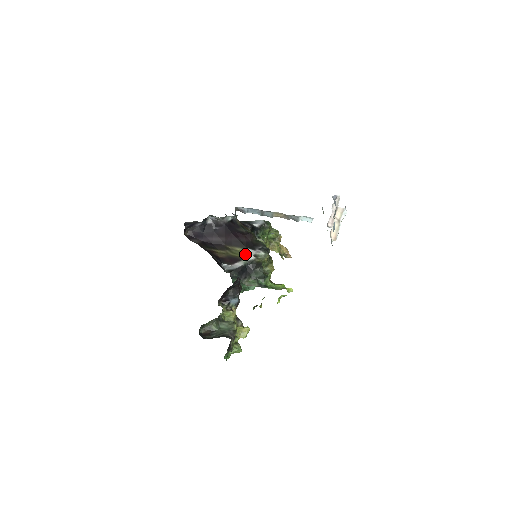
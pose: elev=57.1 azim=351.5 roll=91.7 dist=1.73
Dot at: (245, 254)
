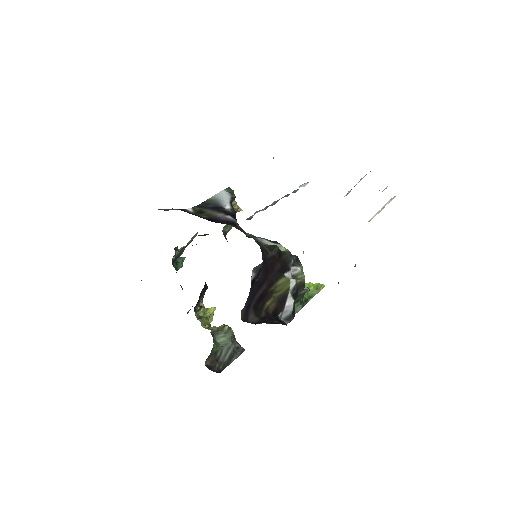
Dot at: (287, 283)
